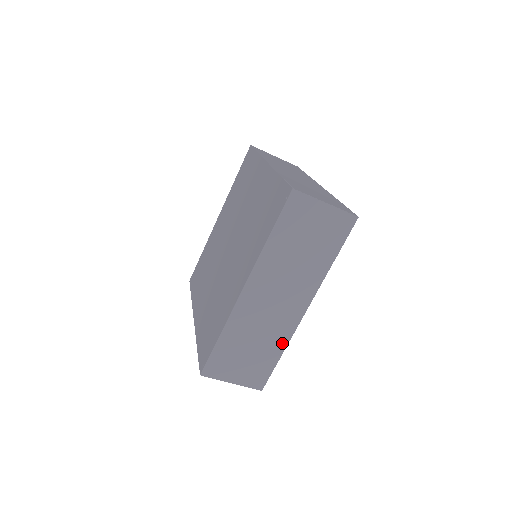
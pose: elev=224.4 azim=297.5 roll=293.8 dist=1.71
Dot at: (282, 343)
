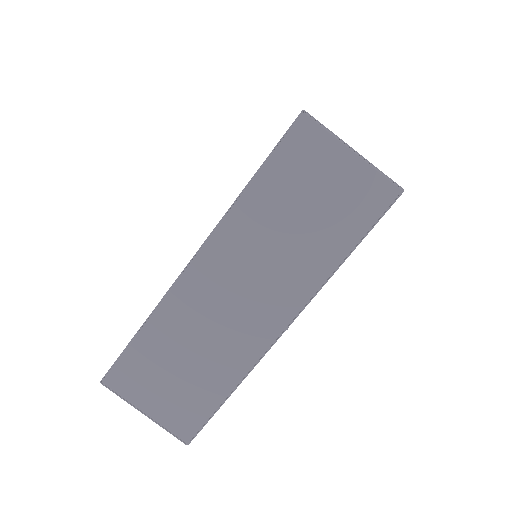
Dot at: occluded
